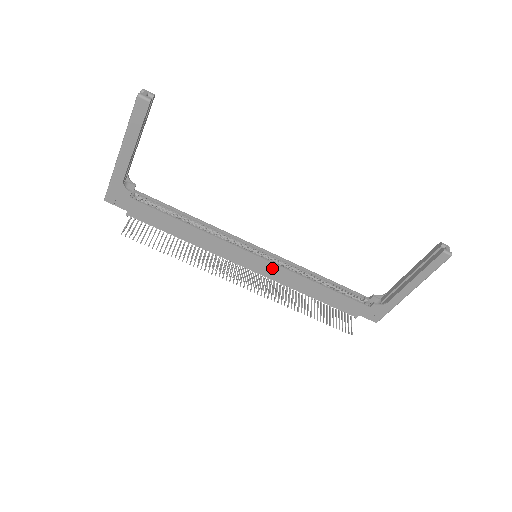
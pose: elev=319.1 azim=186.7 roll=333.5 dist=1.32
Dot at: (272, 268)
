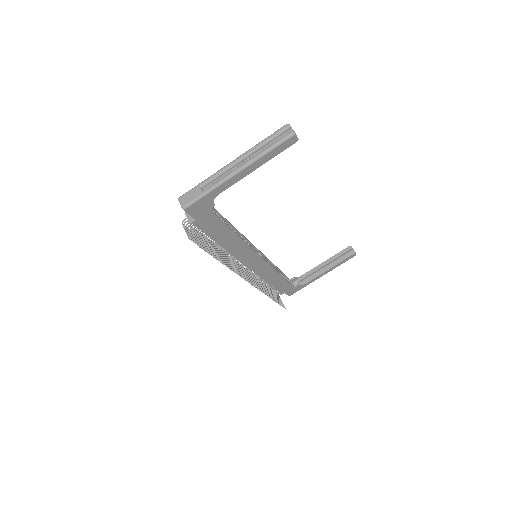
Dot at: (263, 265)
